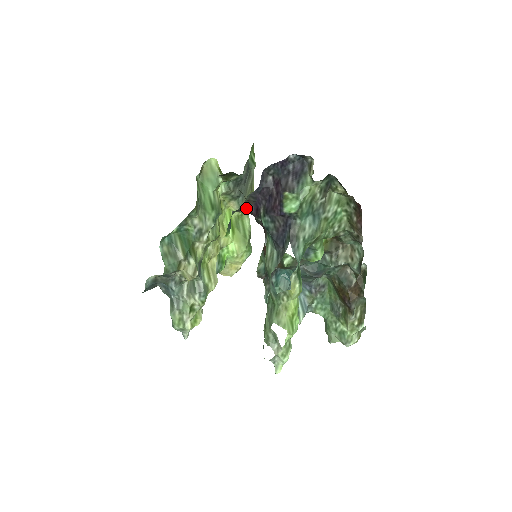
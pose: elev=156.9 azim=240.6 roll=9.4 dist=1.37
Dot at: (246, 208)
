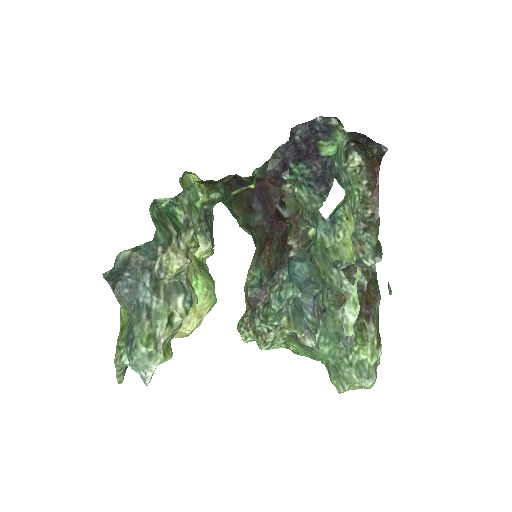
Dot at: (266, 172)
